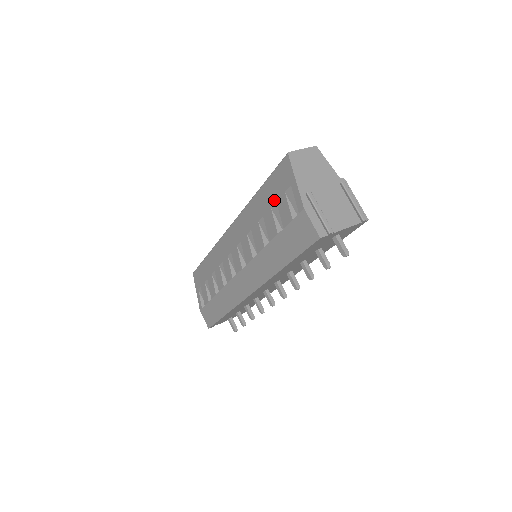
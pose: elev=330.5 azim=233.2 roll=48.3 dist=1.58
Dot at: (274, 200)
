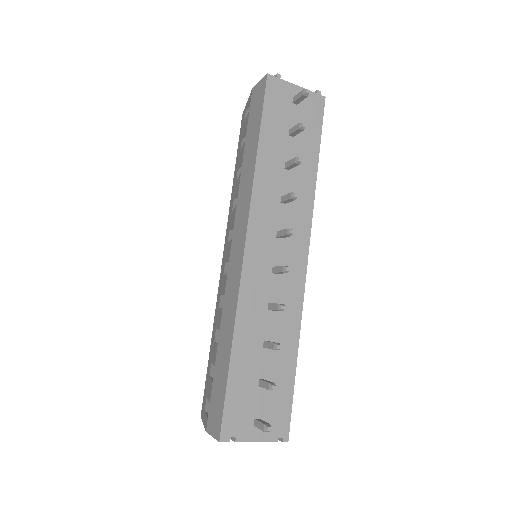
Dot at: (241, 143)
